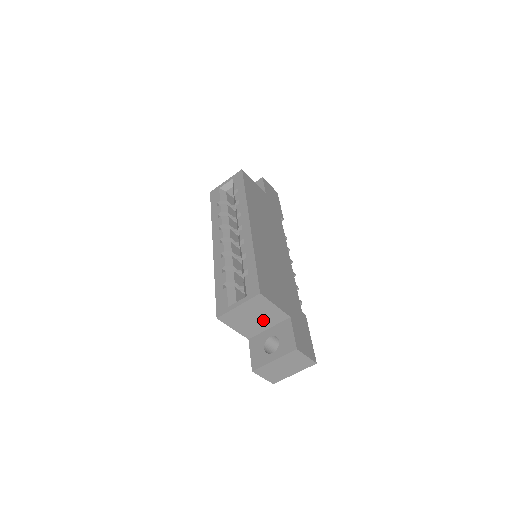
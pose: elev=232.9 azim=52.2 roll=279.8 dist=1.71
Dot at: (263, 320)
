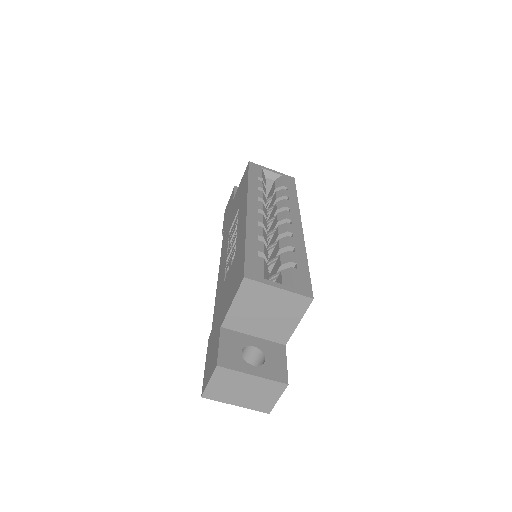
Dot at: (266, 323)
